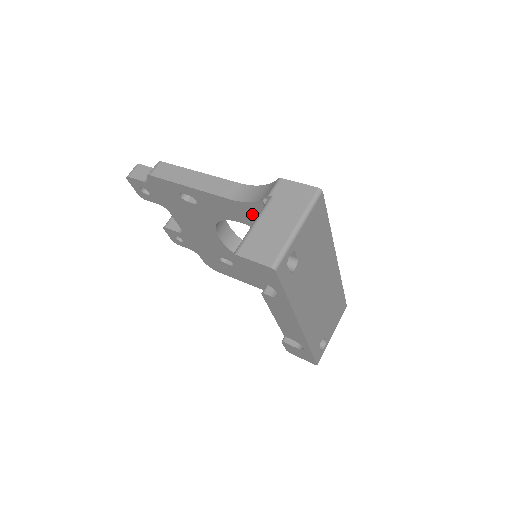
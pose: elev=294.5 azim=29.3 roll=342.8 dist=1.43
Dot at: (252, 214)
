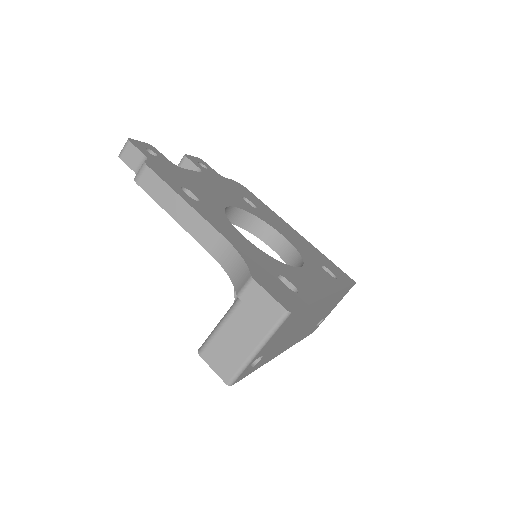
Dot at: occluded
